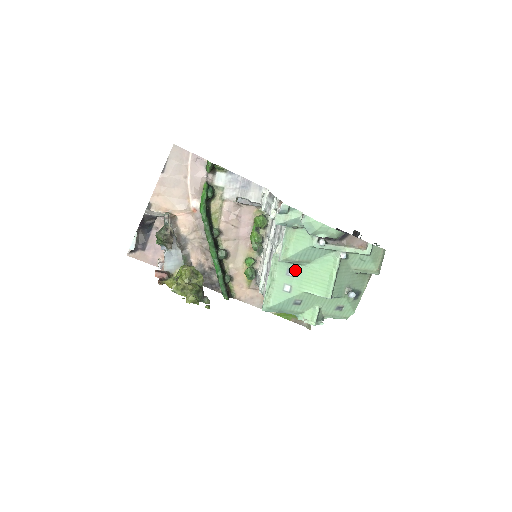
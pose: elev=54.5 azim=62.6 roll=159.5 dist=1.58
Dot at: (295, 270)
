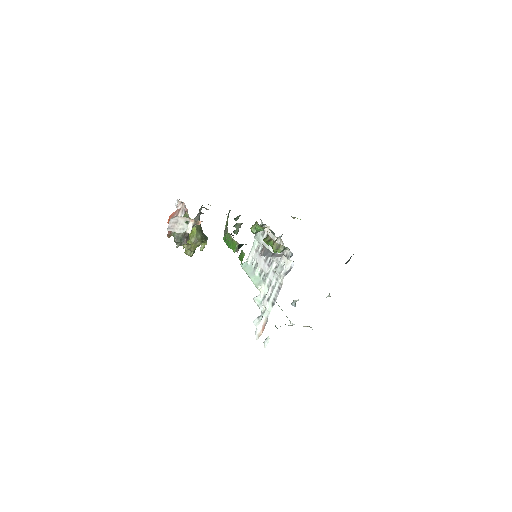
Dot at: occluded
